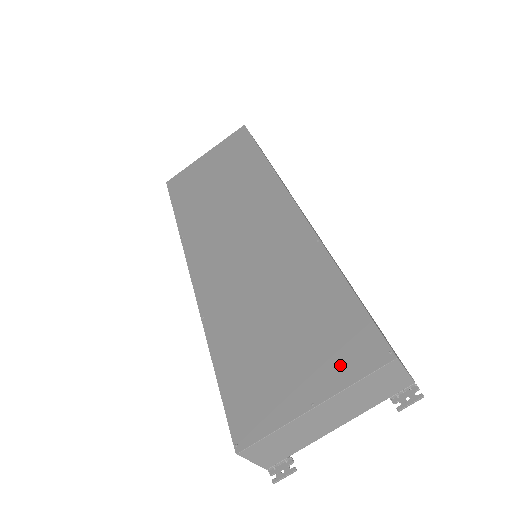
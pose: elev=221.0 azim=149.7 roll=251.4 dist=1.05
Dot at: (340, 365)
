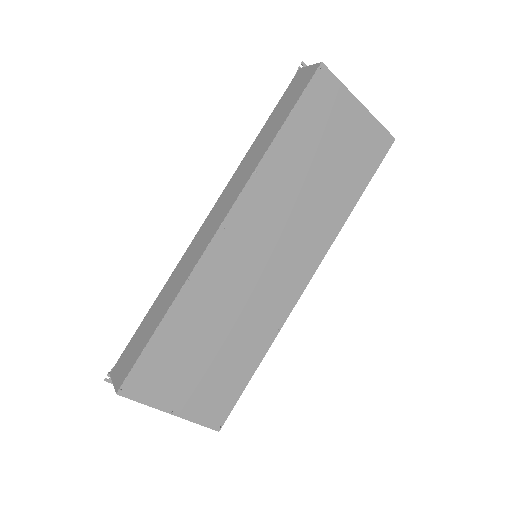
Dot at: (202, 409)
